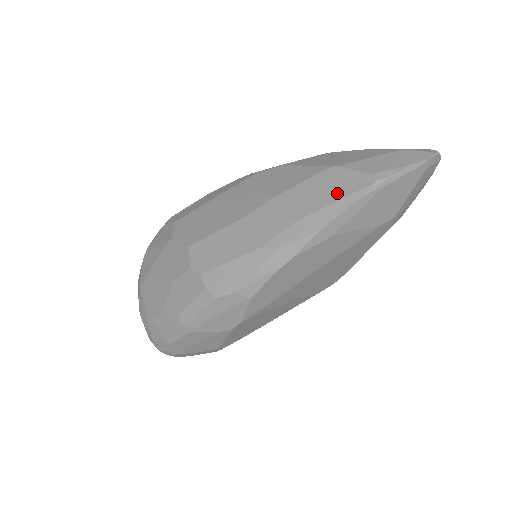
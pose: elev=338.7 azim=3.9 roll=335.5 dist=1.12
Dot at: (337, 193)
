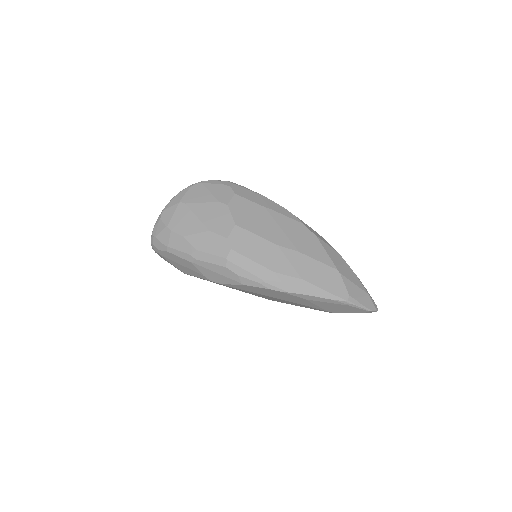
Dot at: (329, 287)
